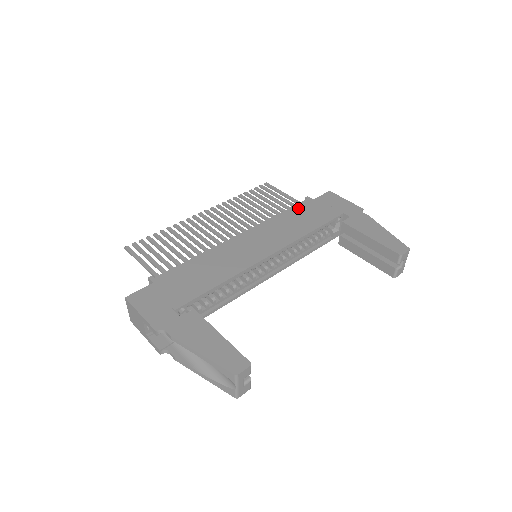
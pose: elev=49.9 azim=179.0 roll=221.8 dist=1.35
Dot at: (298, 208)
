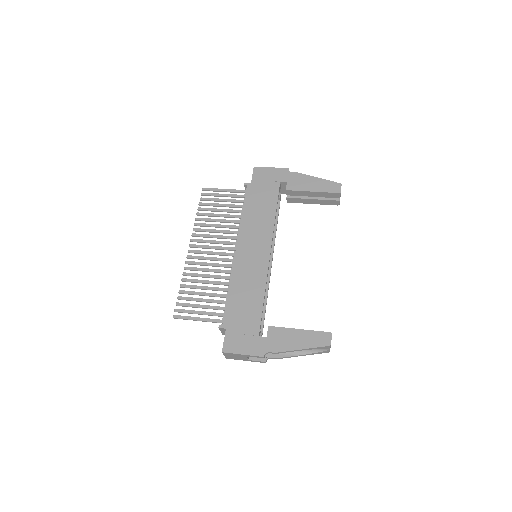
Dot at: (249, 199)
